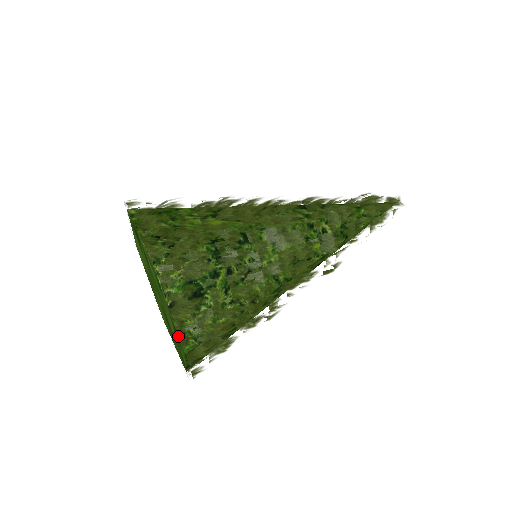
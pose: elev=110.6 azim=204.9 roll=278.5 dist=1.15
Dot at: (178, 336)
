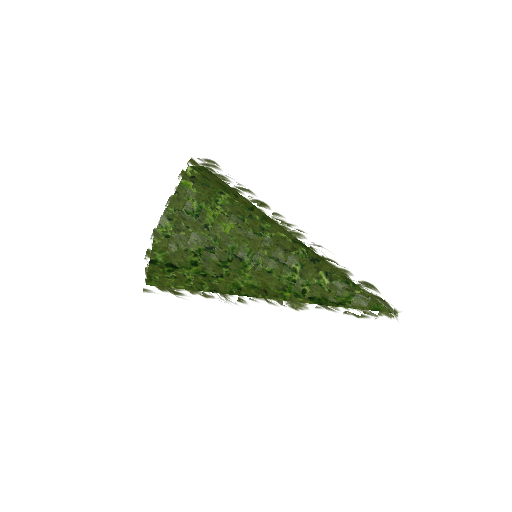
Dot at: occluded
